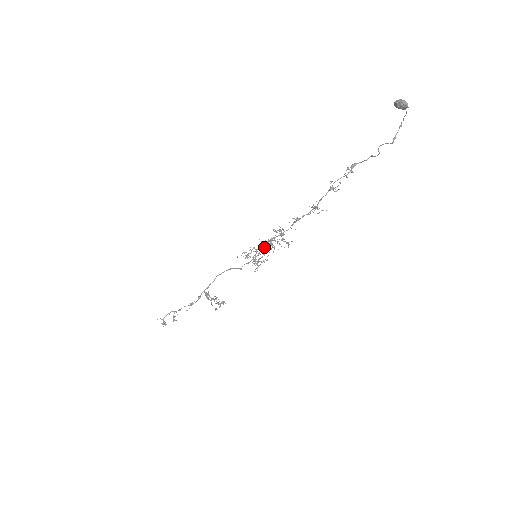
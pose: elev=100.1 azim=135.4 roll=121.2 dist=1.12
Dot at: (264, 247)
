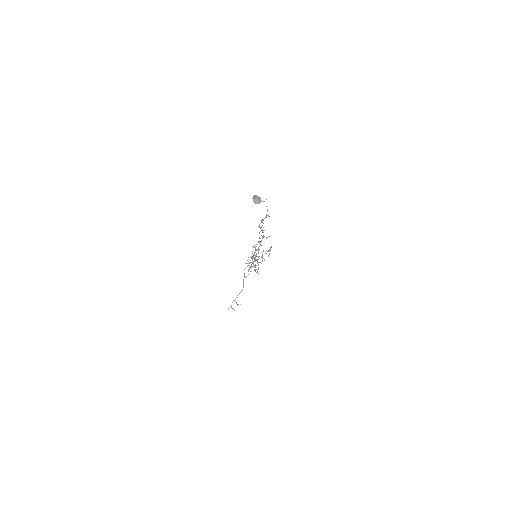
Dot at: occluded
